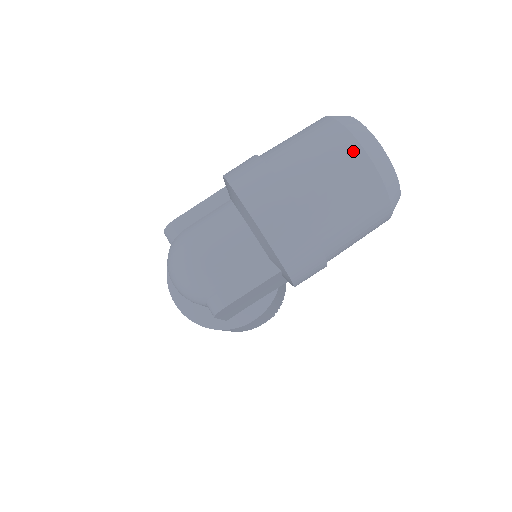
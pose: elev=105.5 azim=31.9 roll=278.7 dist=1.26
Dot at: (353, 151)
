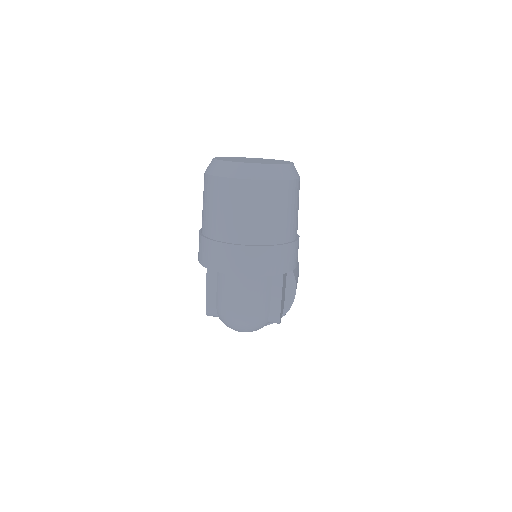
Dot at: (246, 187)
